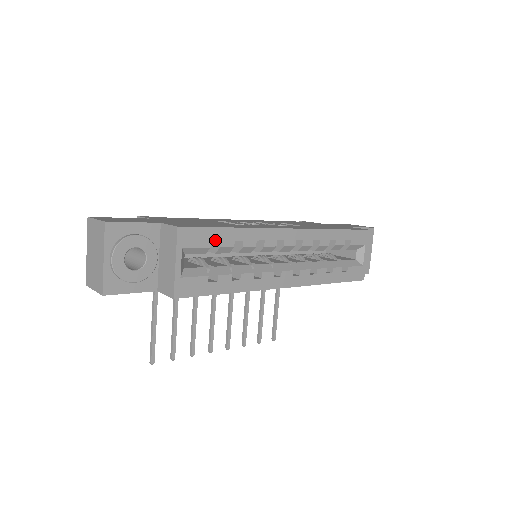
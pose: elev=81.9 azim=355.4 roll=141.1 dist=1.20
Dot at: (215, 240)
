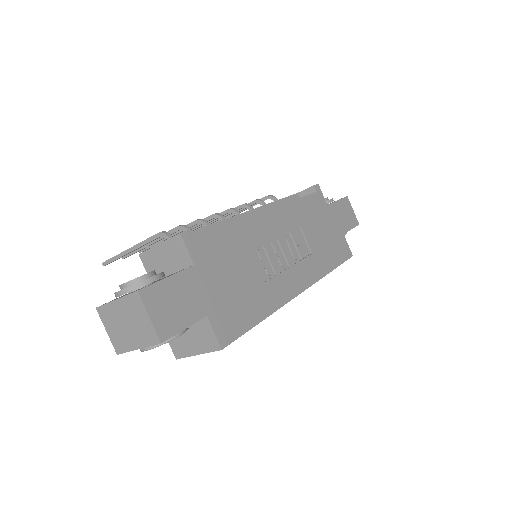
Dot at: occluded
